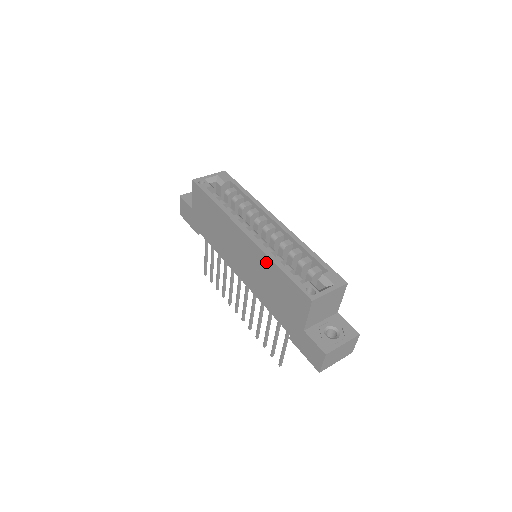
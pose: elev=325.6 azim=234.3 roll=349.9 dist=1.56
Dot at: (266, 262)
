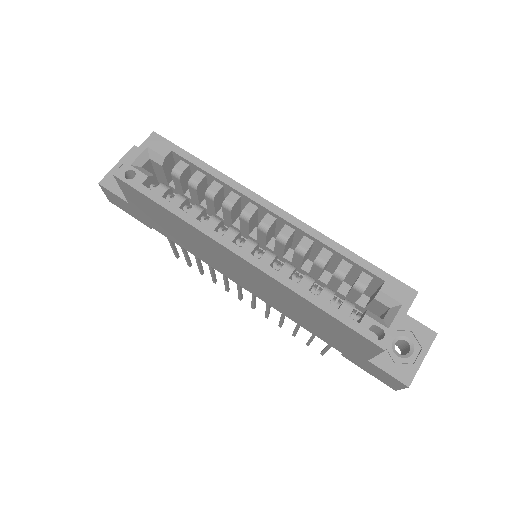
Dot at: (290, 294)
